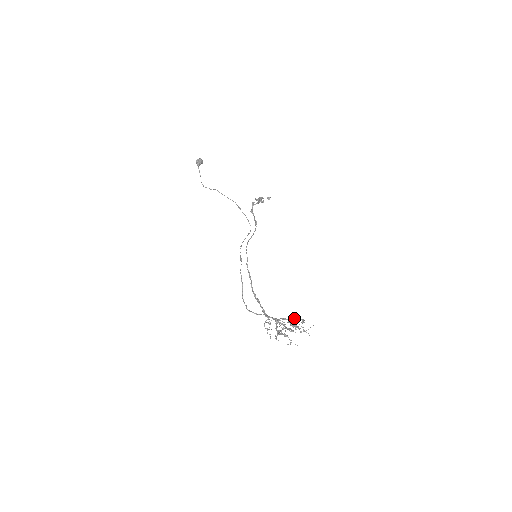
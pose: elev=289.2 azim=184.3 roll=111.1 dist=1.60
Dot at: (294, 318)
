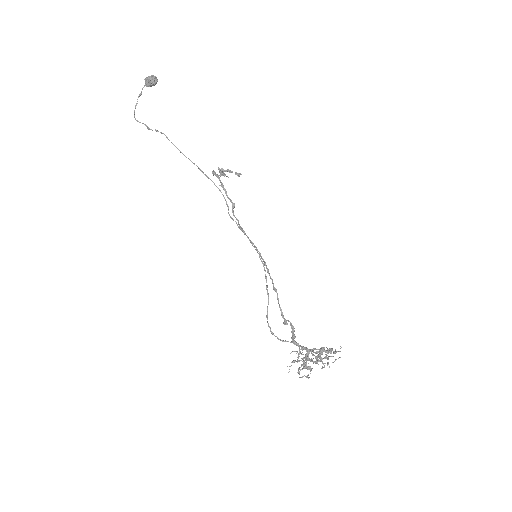
Dot at: (323, 348)
